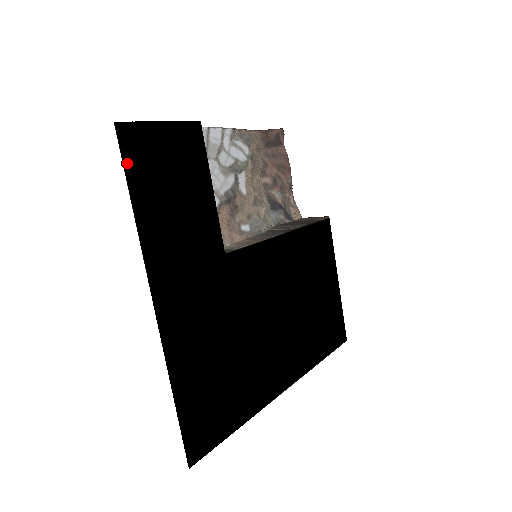
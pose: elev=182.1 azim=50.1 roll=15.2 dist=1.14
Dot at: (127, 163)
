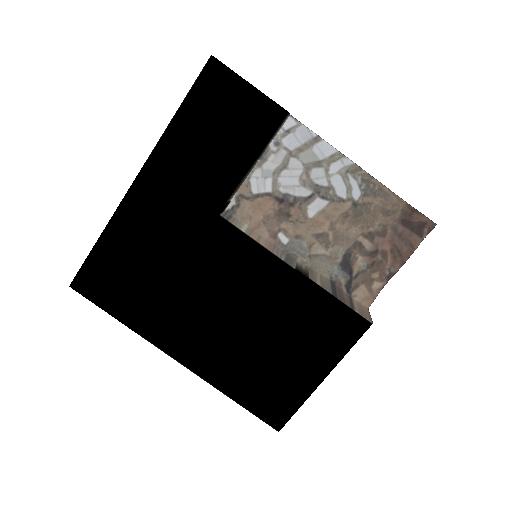
Dot at: (197, 86)
